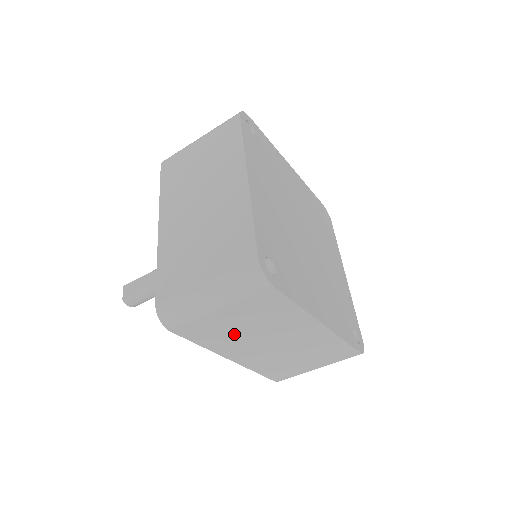
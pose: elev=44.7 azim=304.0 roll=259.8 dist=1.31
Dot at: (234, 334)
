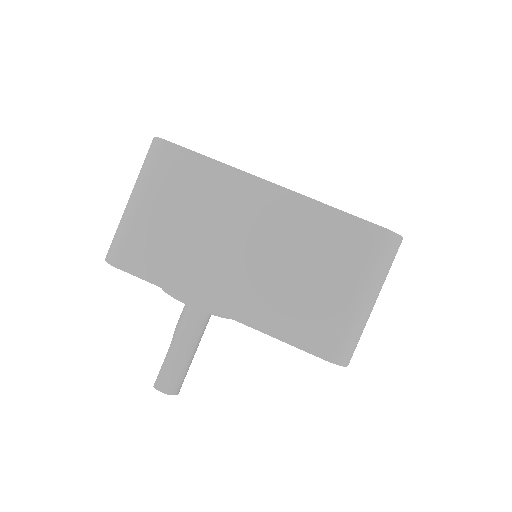
Dot at: (186, 247)
